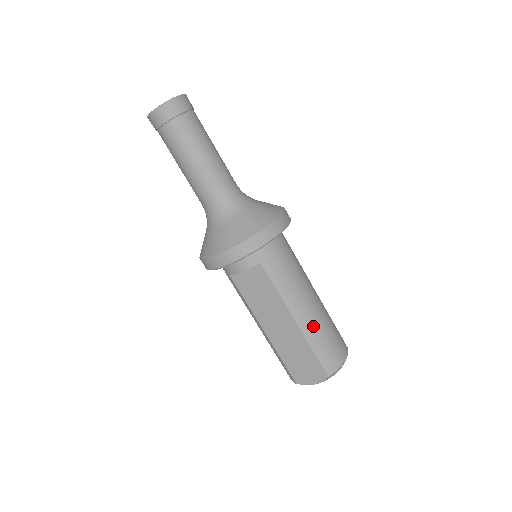
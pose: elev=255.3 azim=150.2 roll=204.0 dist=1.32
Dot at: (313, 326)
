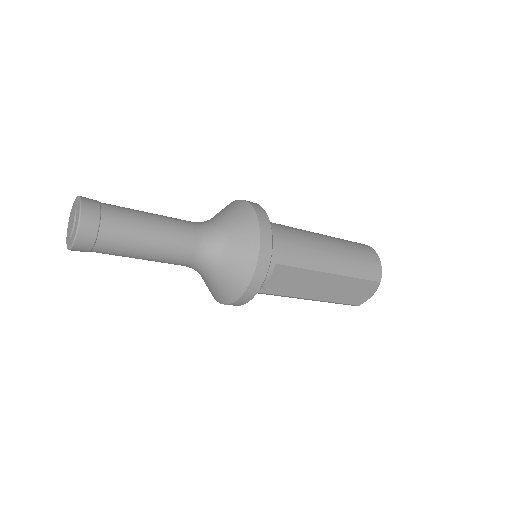
Dot at: (345, 263)
